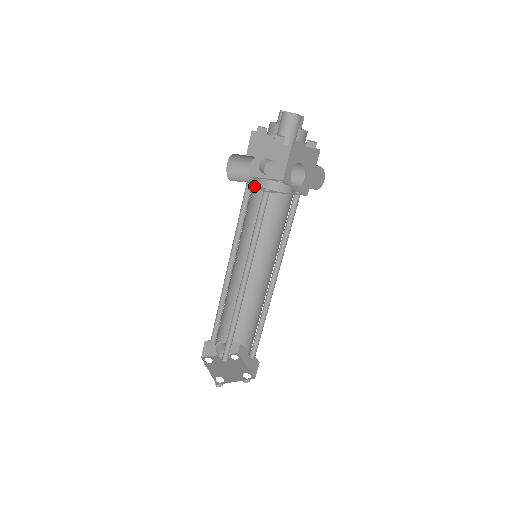
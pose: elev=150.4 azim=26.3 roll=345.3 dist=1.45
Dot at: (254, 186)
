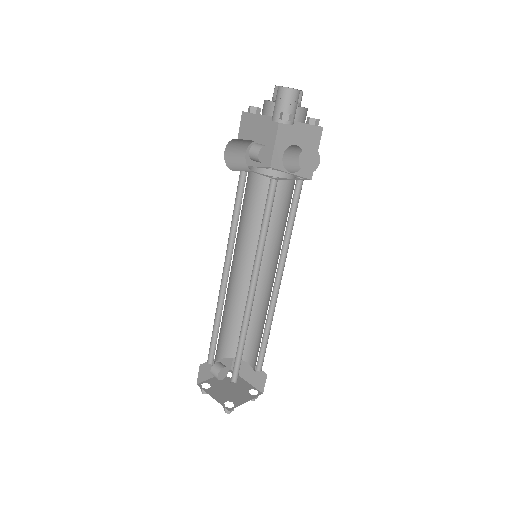
Dot at: occluded
